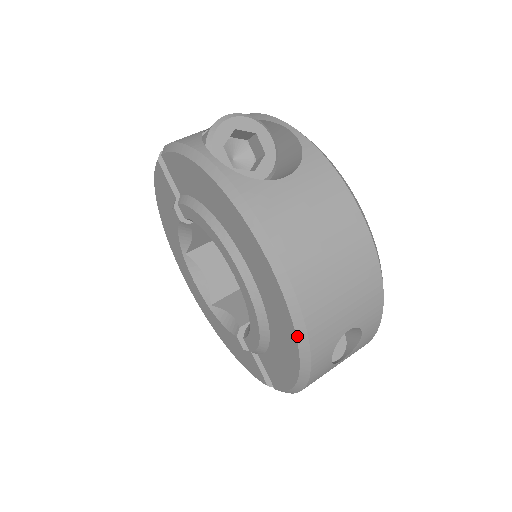
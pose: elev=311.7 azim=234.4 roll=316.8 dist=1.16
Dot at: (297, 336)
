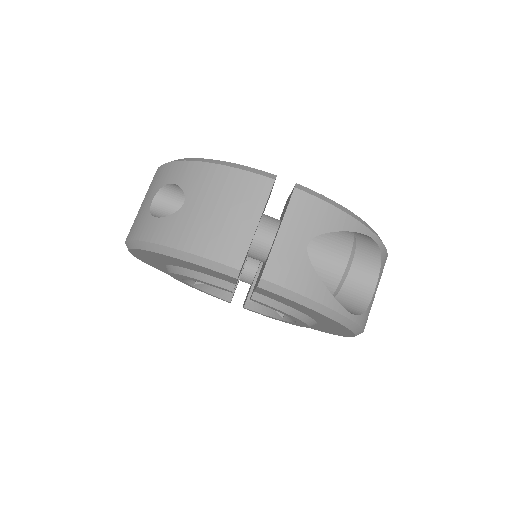
Dot at: occluded
